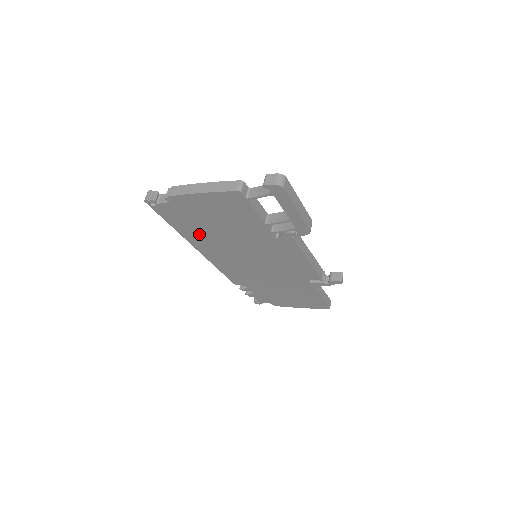
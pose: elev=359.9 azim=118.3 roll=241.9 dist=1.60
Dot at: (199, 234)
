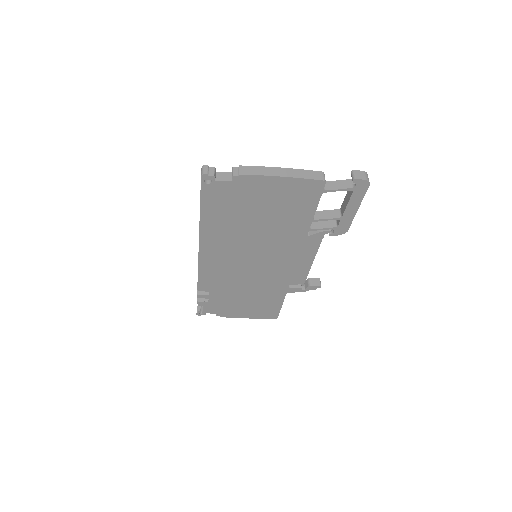
Dot at: (224, 224)
